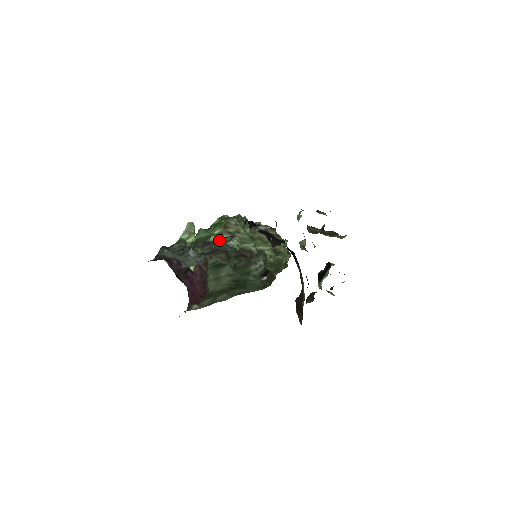
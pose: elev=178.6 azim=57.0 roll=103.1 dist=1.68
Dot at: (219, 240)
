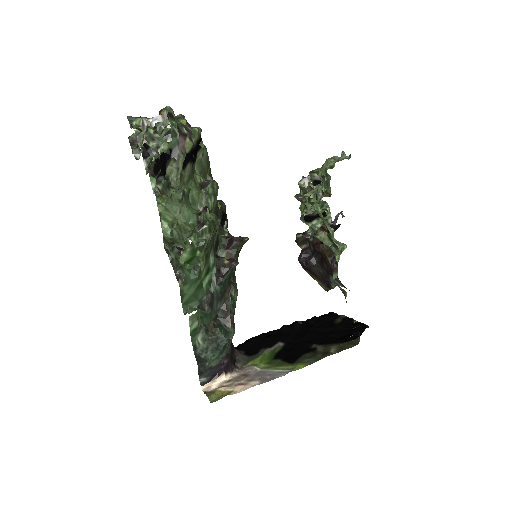
Dot at: (210, 276)
